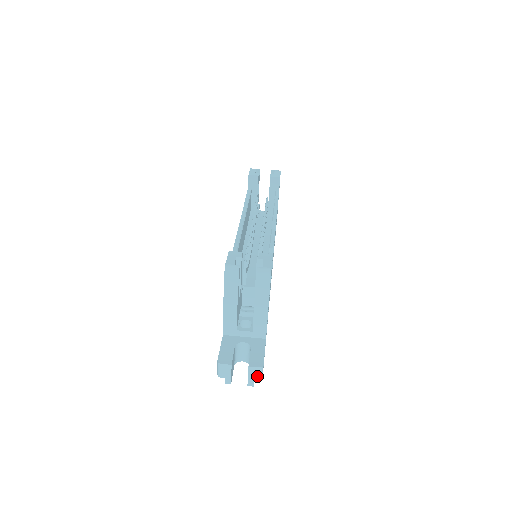
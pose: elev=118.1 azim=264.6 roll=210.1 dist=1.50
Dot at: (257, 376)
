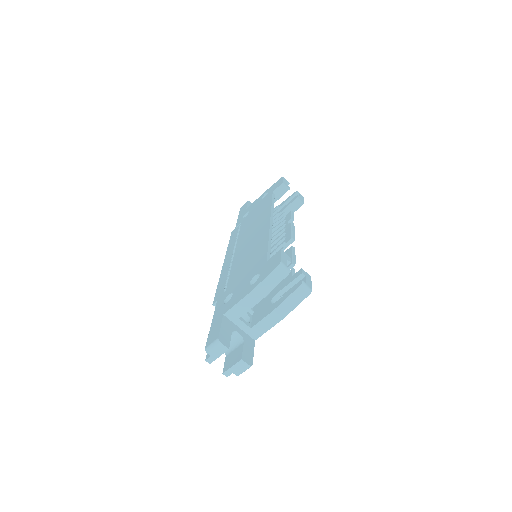
Dot at: (240, 371)
